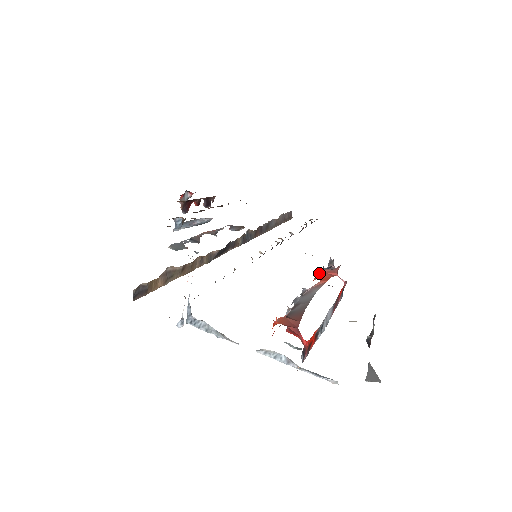
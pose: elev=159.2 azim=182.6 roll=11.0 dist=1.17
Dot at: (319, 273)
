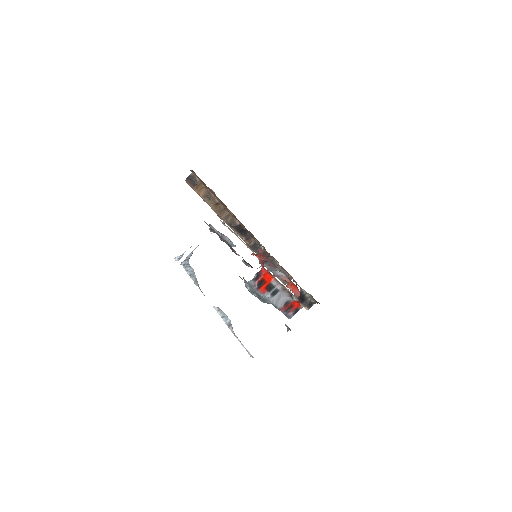
Dot at: occluded
